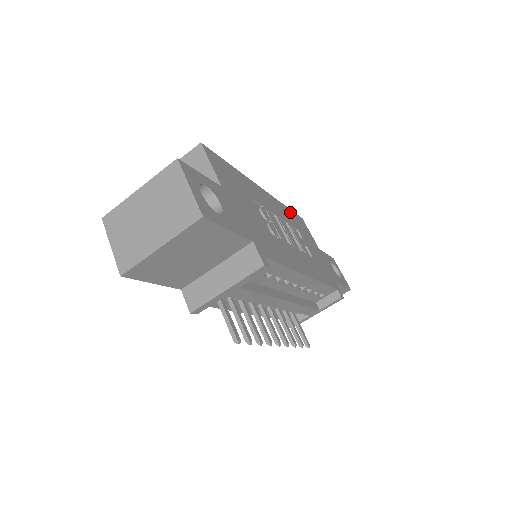
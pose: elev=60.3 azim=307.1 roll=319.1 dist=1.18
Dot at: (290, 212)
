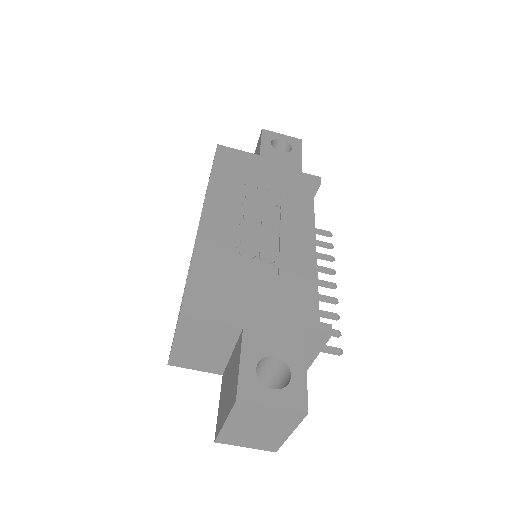
Dot at: (218, 172)
